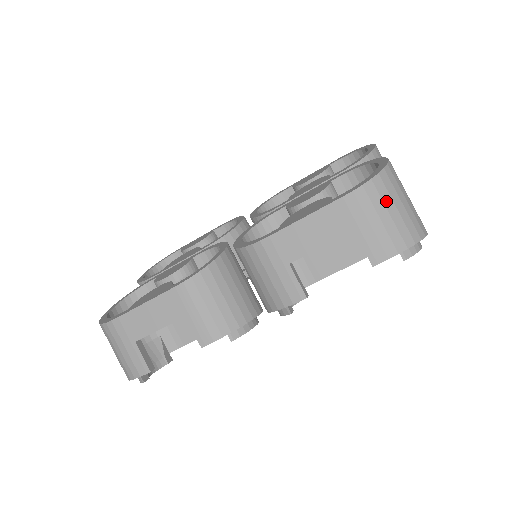
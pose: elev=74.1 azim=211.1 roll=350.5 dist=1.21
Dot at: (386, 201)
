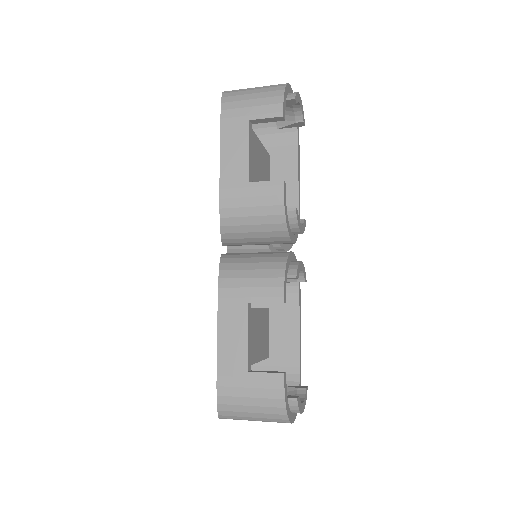
Dot at: (243, 94)
